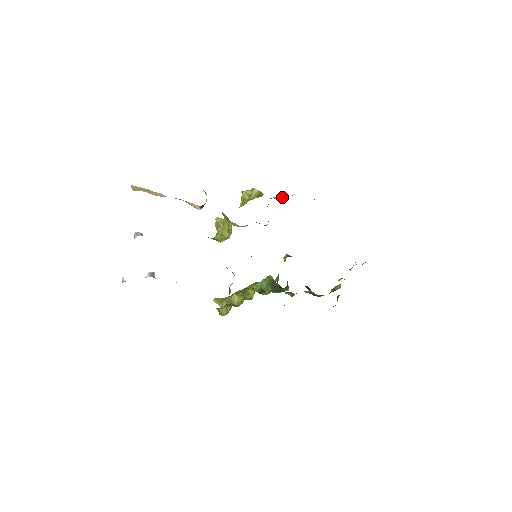
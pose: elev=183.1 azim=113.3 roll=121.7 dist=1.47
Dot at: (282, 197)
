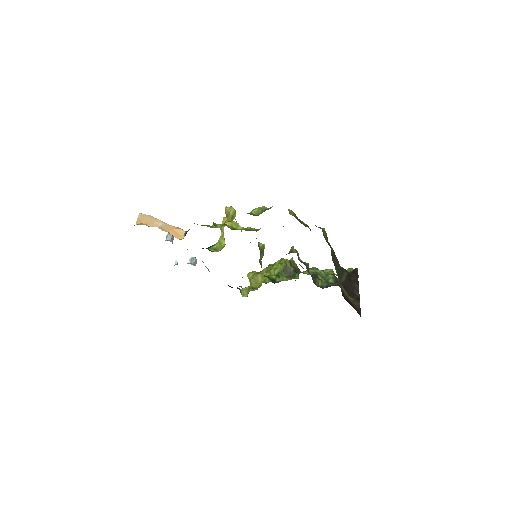
Dot at: (261, 210)
